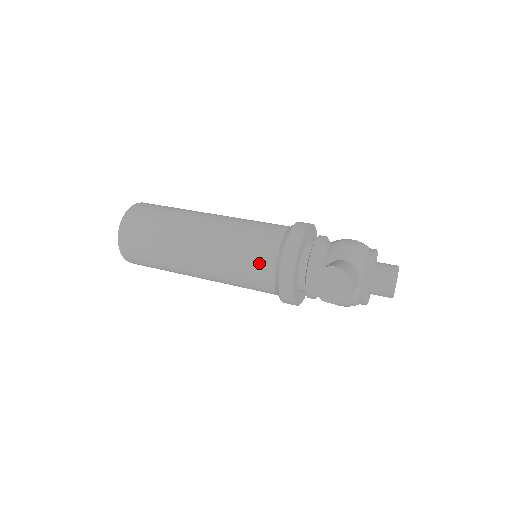
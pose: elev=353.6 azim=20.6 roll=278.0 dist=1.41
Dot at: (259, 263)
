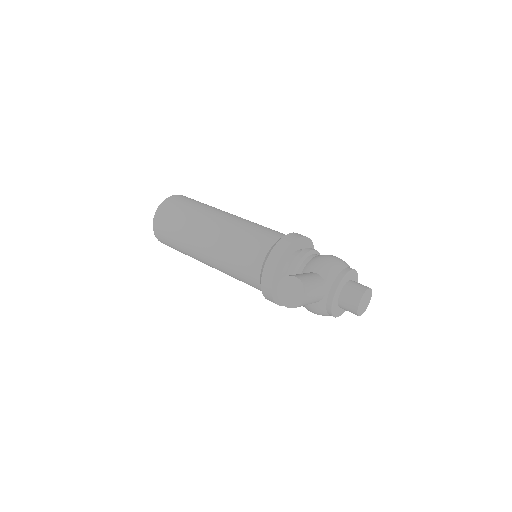
Dot at: (250, 262)
